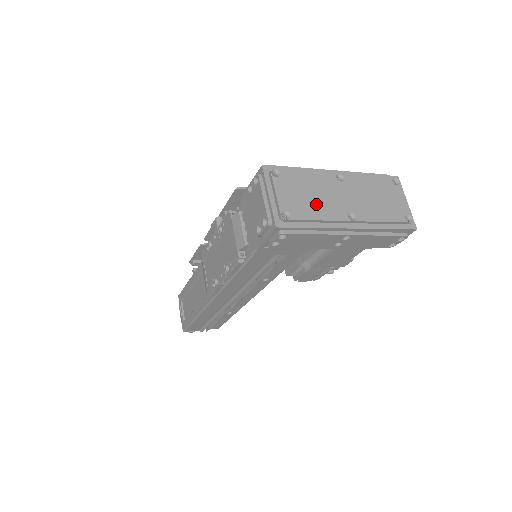
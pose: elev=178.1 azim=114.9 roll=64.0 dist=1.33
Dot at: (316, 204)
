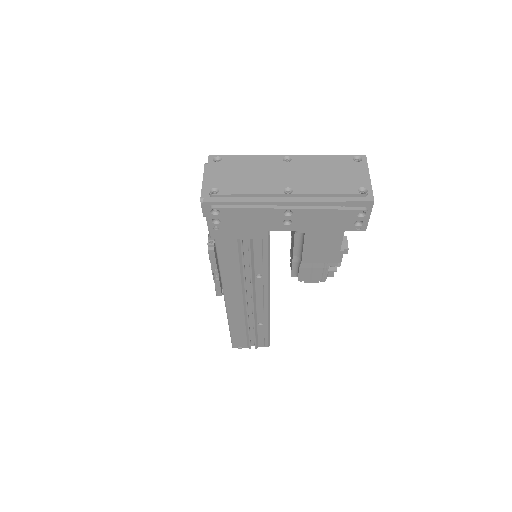
Dot at: (251, 181)
